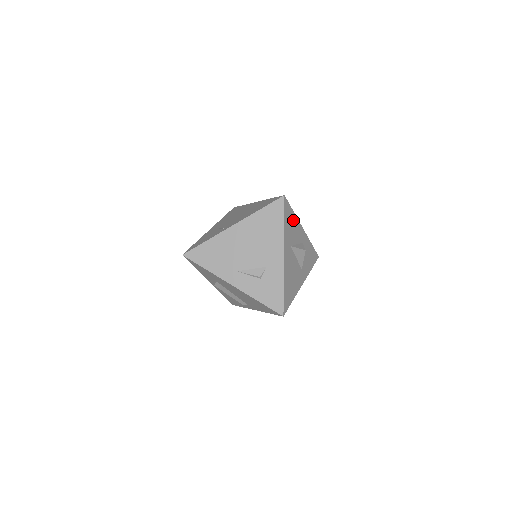
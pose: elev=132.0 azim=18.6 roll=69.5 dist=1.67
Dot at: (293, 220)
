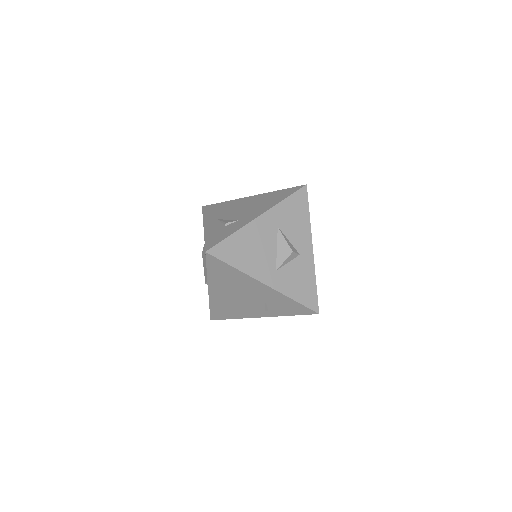
Dot at: (302, 218)
